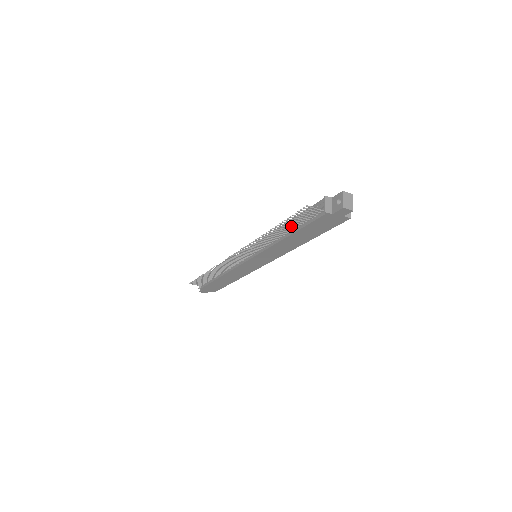
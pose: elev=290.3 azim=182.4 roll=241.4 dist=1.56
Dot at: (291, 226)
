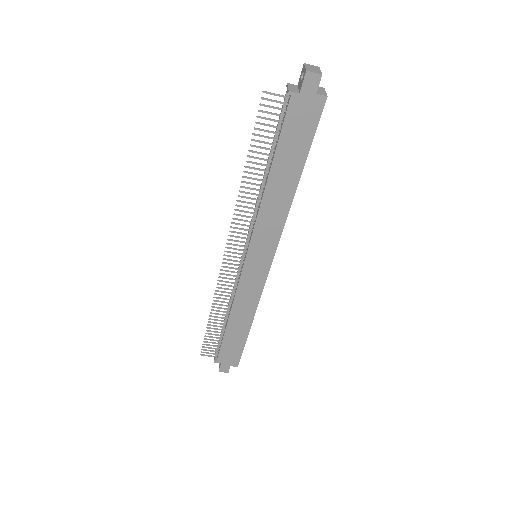
Dot at: (265, 153)
